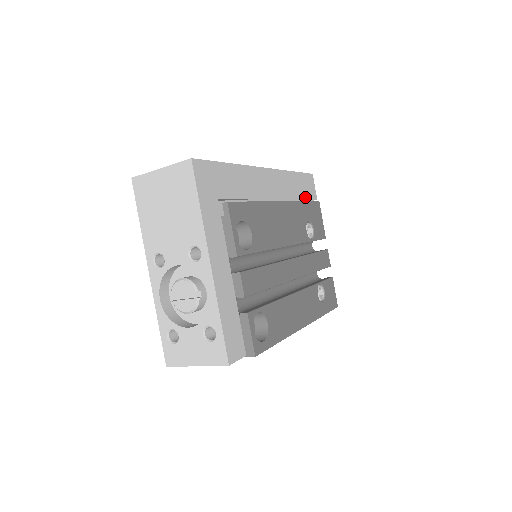
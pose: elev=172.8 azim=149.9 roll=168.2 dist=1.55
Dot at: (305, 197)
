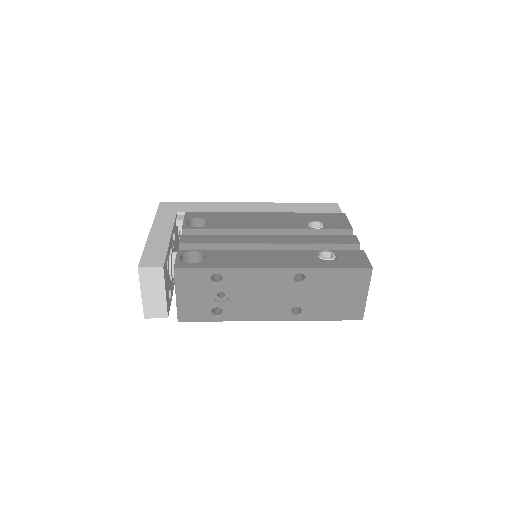
Dot at: (315, 212)
